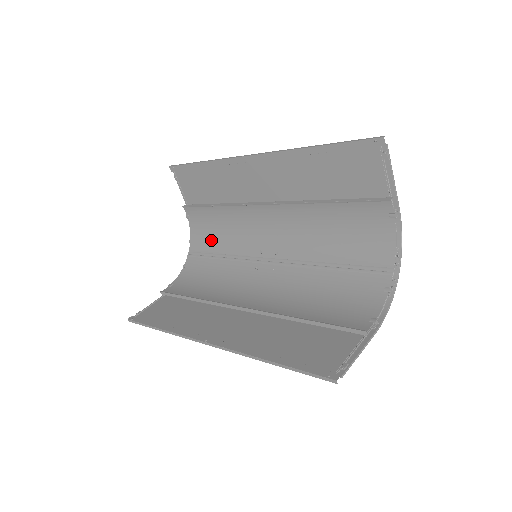
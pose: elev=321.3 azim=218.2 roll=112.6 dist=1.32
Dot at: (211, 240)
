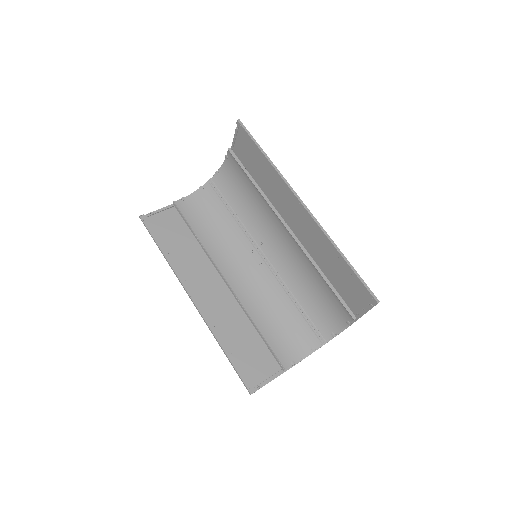
Dot at: (233, 192)
